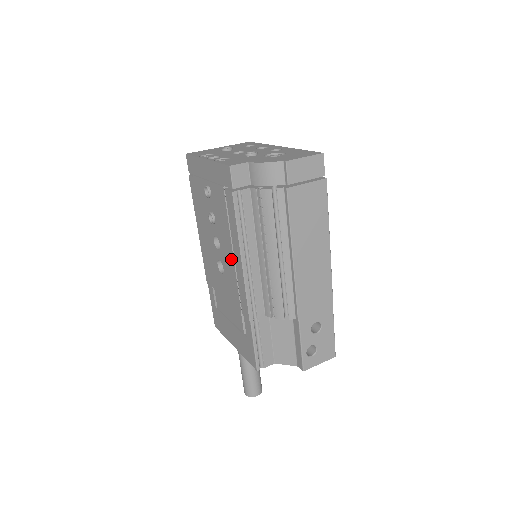
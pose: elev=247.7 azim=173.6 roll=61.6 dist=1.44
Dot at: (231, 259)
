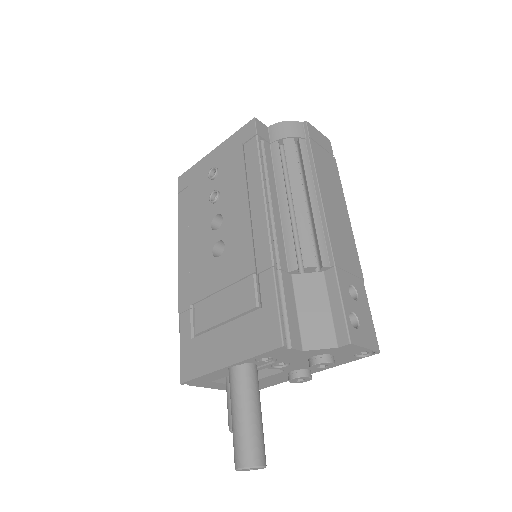
Dot at: (244, 213)
